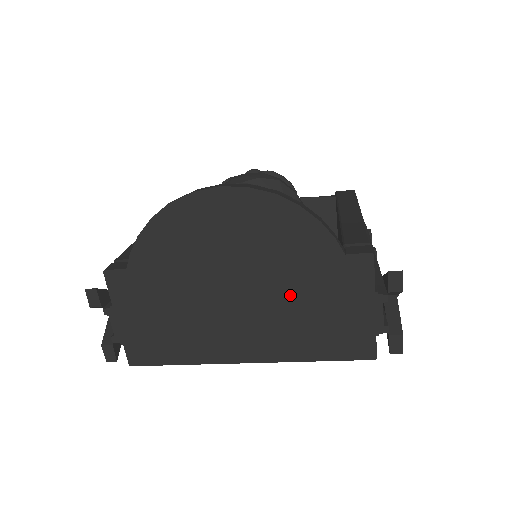
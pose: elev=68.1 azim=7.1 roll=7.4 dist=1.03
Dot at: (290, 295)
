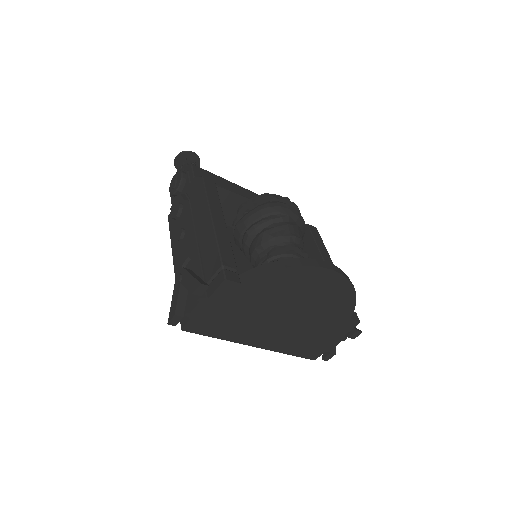
Dot at: (310, 326)
